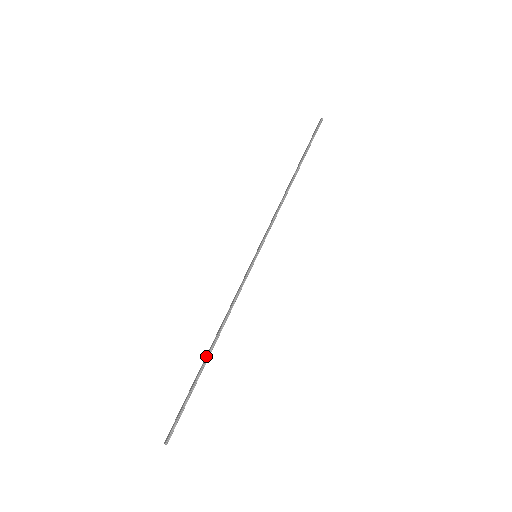
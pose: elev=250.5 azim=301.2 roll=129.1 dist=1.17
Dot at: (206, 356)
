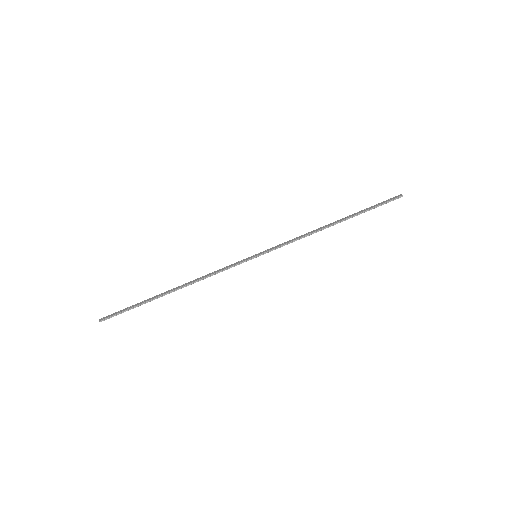
Dot at: (166, 292)
